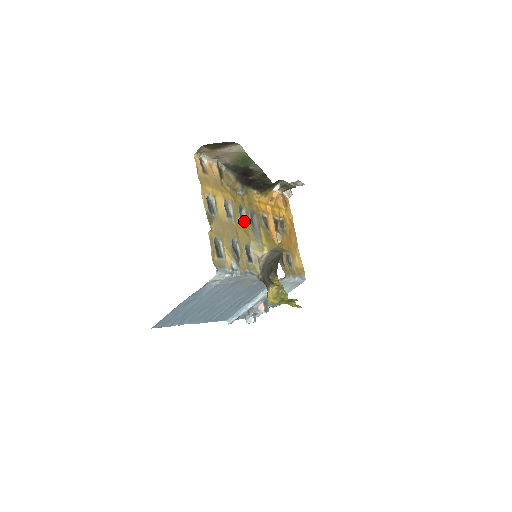
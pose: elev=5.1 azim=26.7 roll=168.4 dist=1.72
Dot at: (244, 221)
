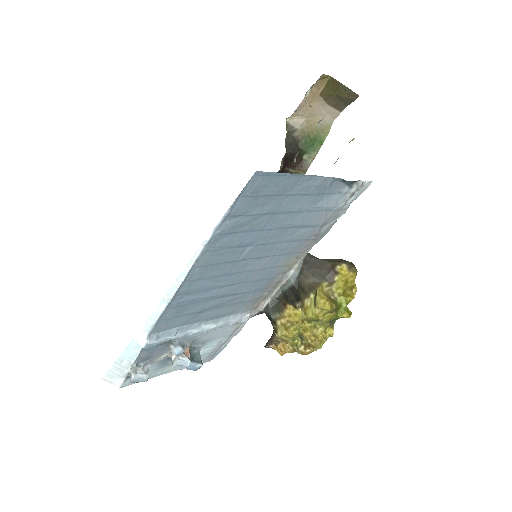
Dot at: occluded
